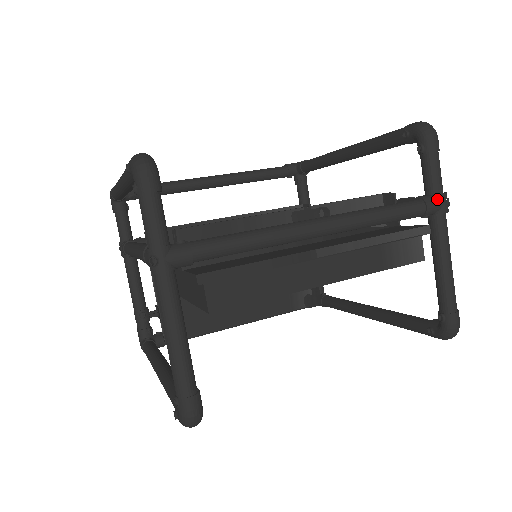
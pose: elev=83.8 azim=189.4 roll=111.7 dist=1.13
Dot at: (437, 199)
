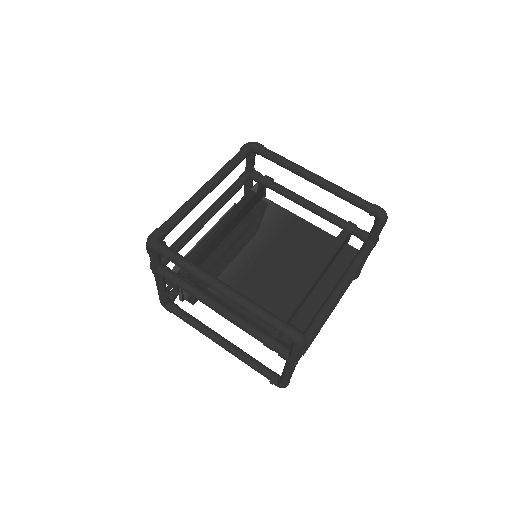
Dot at: (375, 244)
